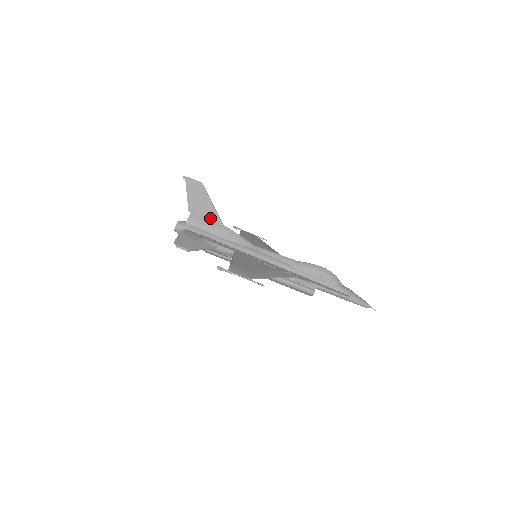
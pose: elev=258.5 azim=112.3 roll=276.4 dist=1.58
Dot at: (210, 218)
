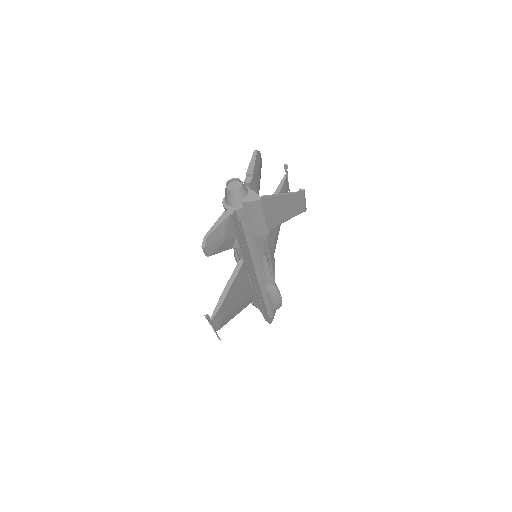
Dot at: (268, 219)
